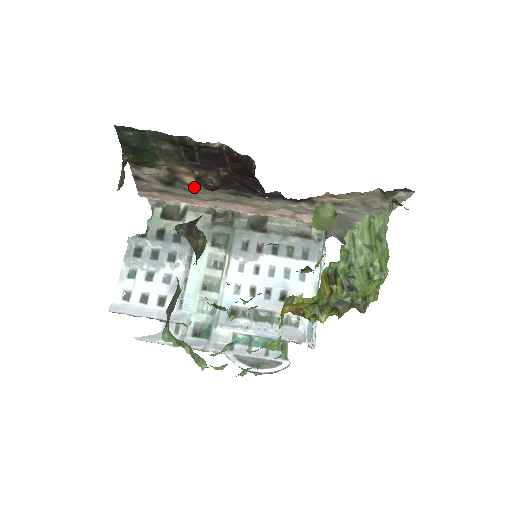
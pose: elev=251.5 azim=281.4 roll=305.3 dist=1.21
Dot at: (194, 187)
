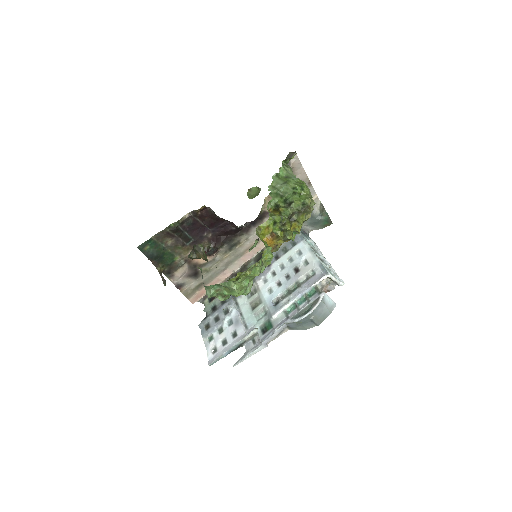
Dot at: (209, 264)
